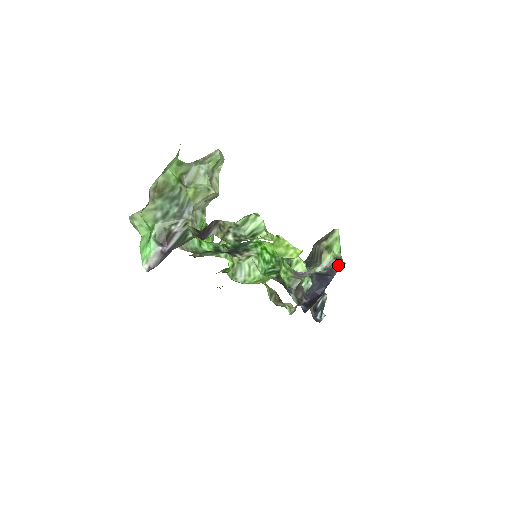
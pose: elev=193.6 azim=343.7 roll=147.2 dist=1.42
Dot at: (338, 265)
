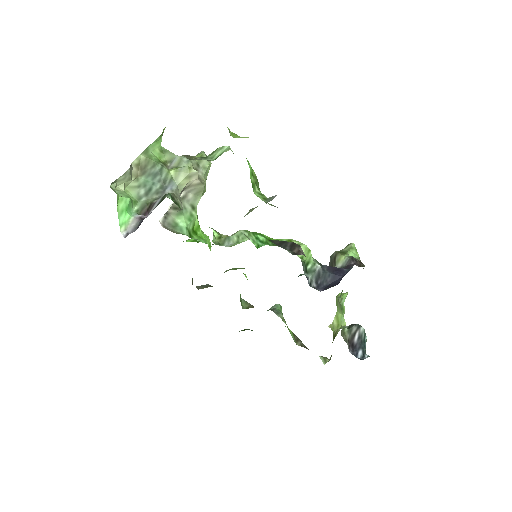
Dot at: (356, 263)
